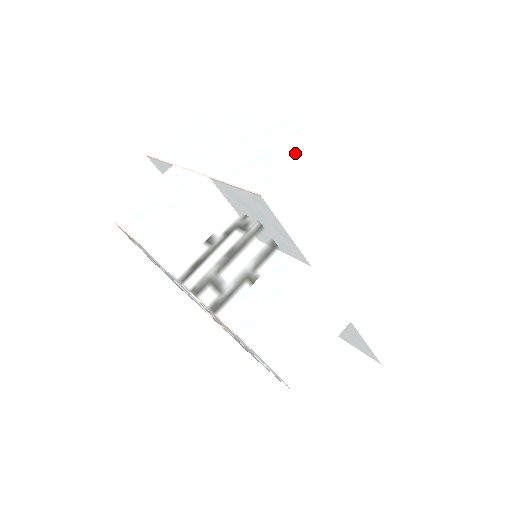
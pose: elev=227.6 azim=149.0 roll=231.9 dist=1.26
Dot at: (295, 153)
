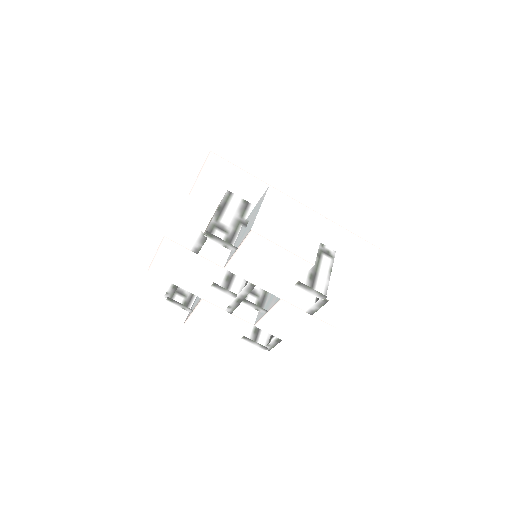
Dot at: occluded
